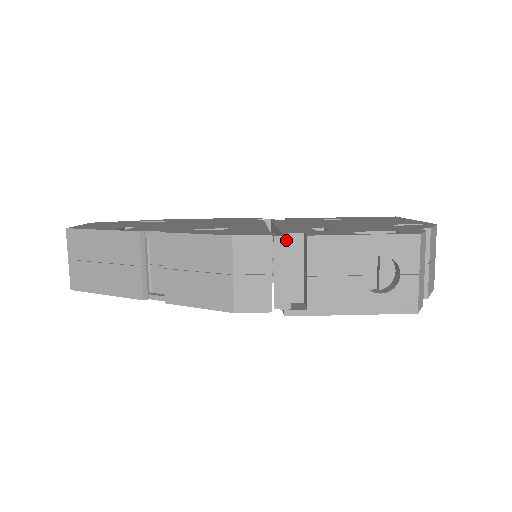
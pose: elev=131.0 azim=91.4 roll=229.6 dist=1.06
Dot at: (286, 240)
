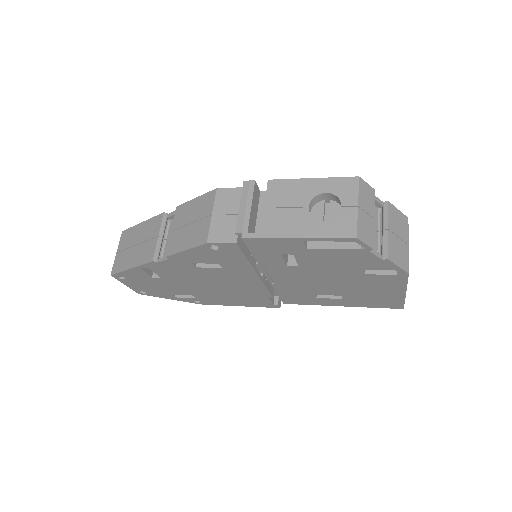
Dot at: (252, 183)
